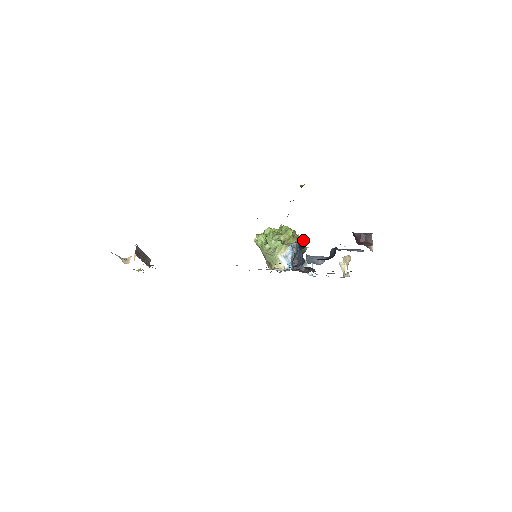
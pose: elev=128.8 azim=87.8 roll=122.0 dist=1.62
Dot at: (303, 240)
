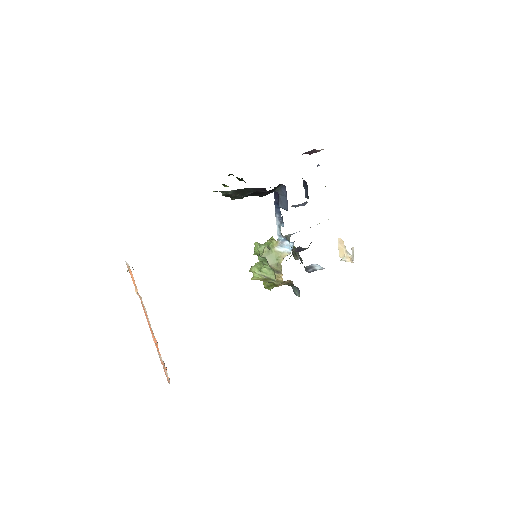
Dot at: (274, 192)
